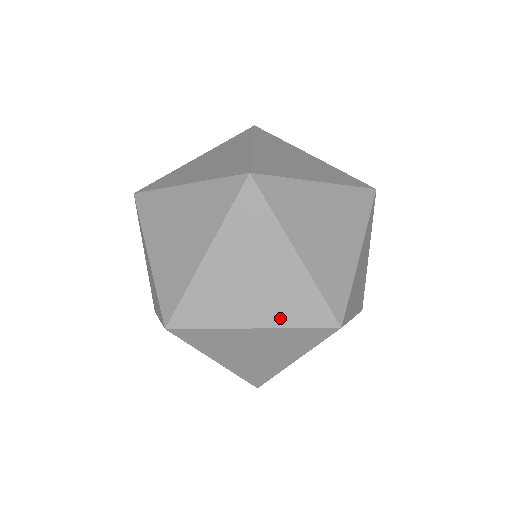
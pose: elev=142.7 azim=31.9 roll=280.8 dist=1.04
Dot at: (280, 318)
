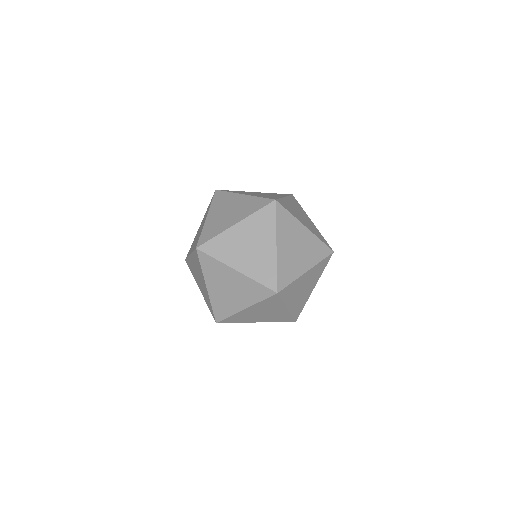
Dot at: (314, 232)
